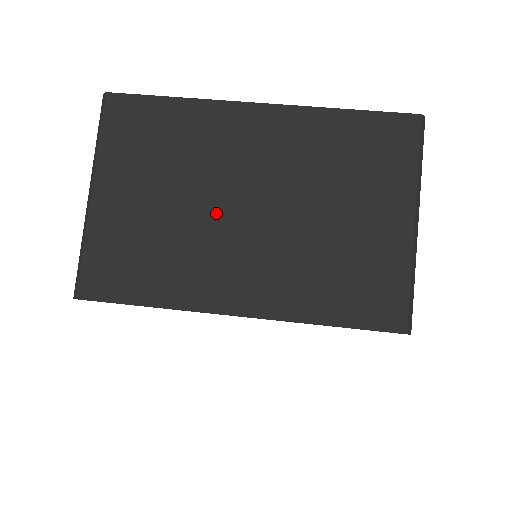
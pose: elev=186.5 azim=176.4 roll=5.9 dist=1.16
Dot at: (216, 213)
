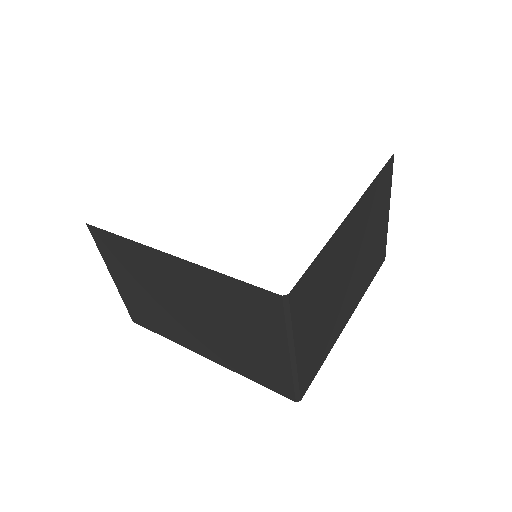
Dot at: (175, 309)
